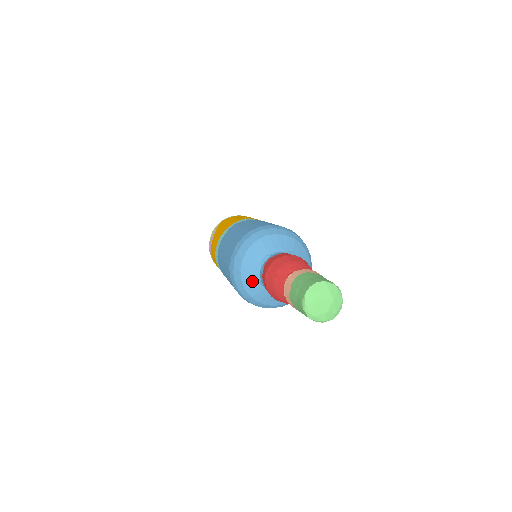
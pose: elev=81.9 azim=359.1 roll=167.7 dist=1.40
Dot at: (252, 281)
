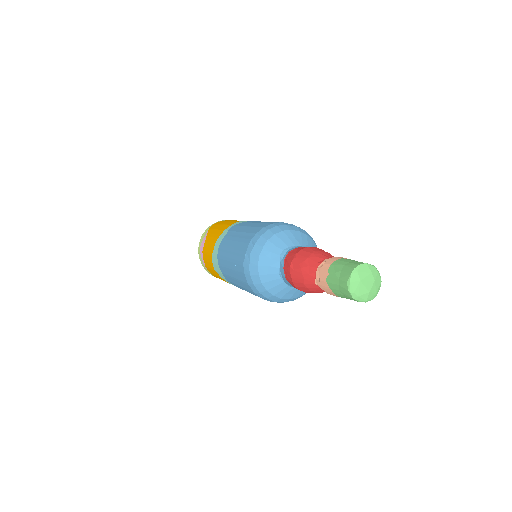
Dot at: (271, 274)
